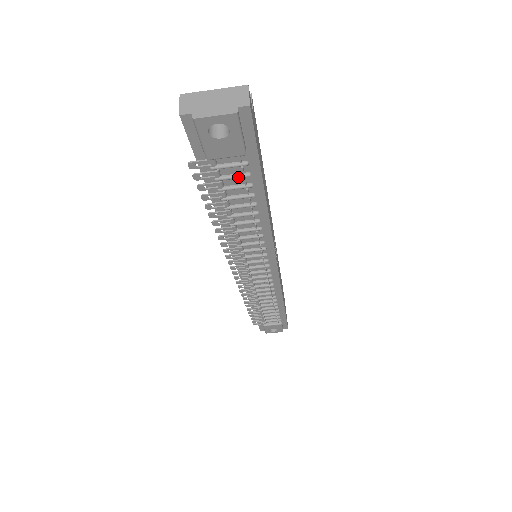
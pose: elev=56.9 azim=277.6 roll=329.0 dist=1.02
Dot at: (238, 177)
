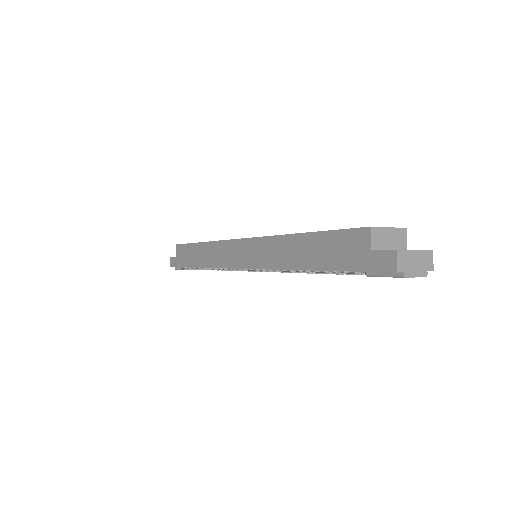
Dot at: occluded
